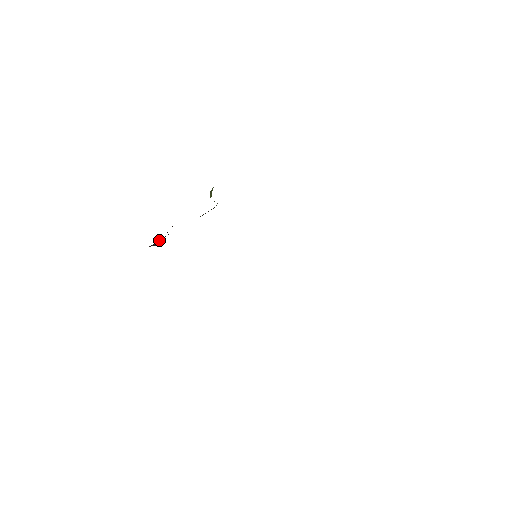
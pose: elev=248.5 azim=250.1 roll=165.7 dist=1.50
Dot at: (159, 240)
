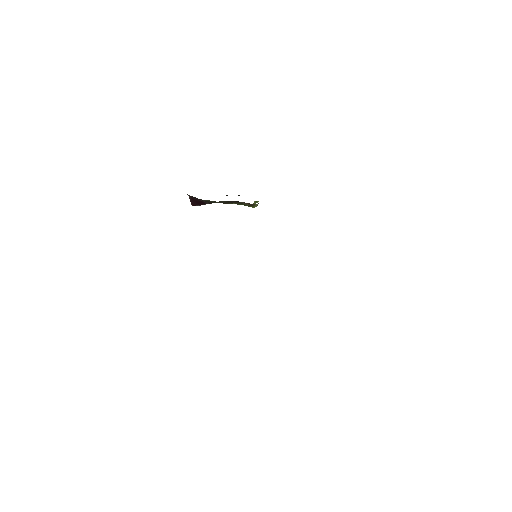
Dot at: (198, 199)
